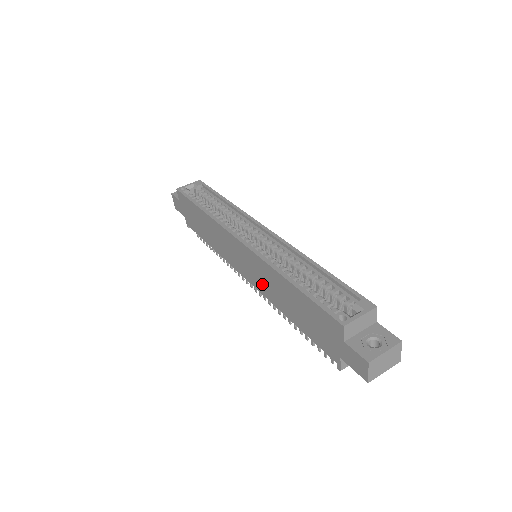
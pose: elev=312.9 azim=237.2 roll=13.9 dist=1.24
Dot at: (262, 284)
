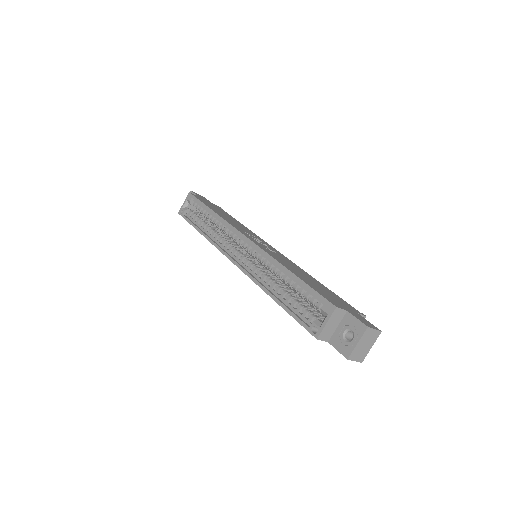
Dot at: occluded
